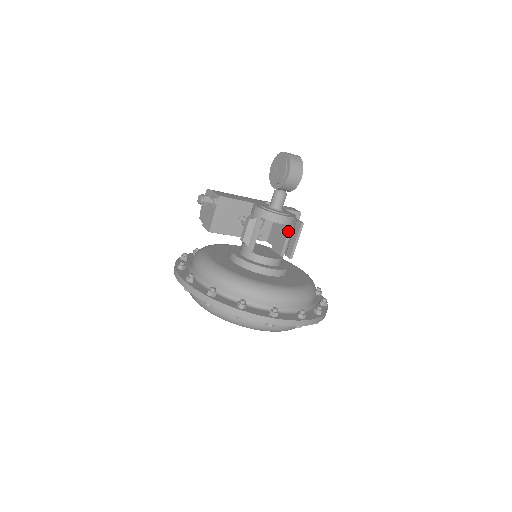
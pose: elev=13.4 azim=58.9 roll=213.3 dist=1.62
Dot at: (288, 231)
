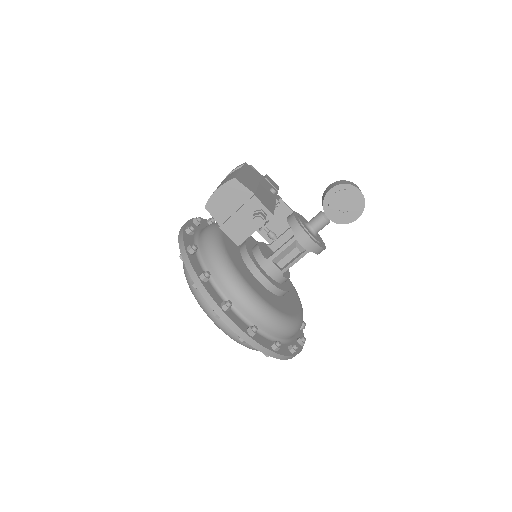
Dot at: occluded
